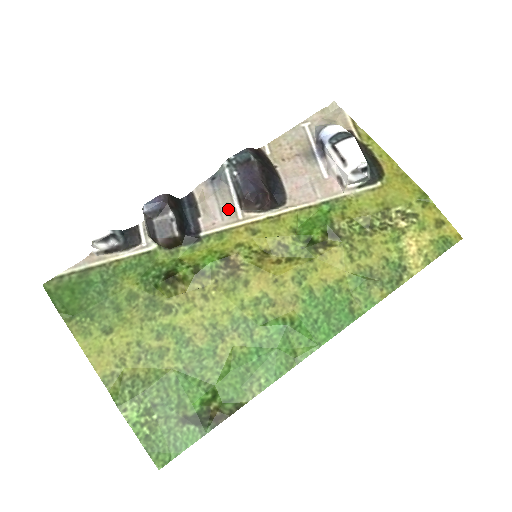
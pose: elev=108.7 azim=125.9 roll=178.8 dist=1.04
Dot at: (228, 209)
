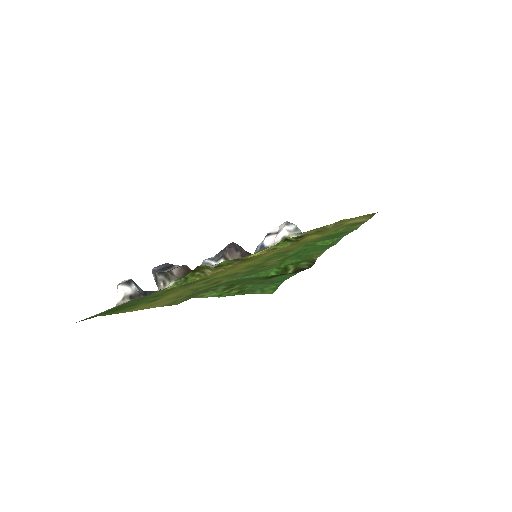
Dot at: occluded
